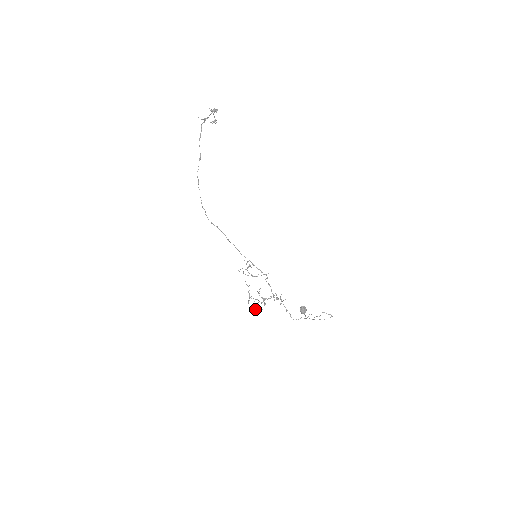
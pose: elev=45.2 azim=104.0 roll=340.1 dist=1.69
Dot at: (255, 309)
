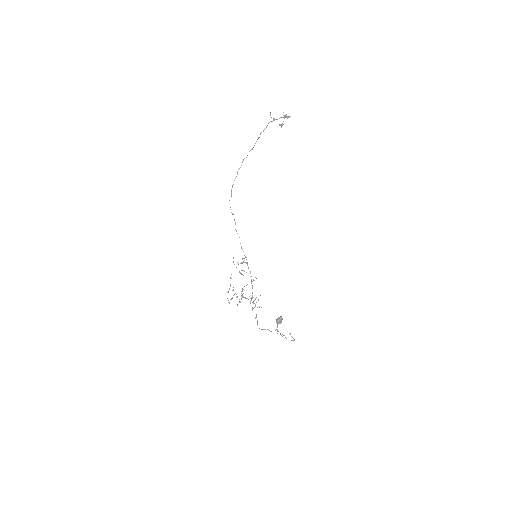
Dot at: occluded
